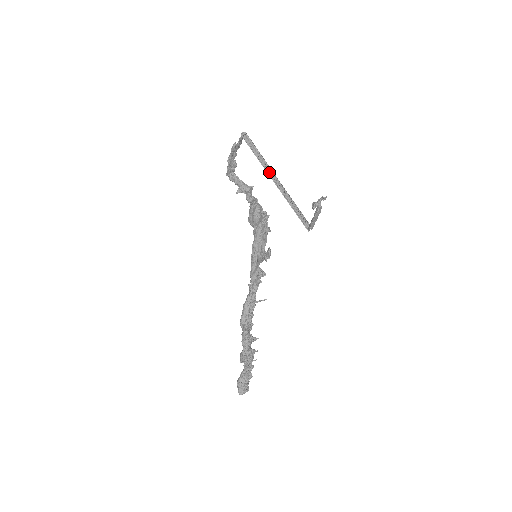
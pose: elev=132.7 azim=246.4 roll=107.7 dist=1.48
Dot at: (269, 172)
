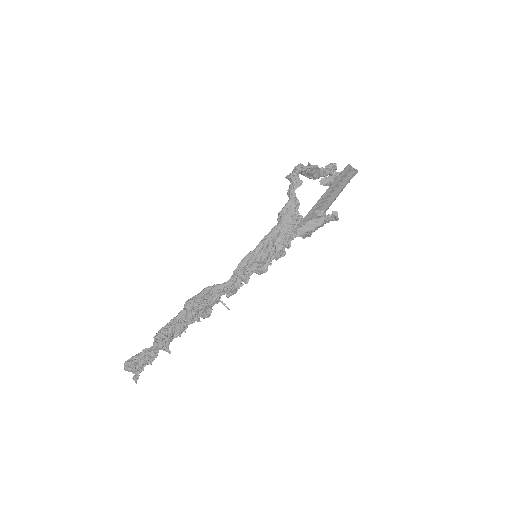
Dot at: (332, 192)
